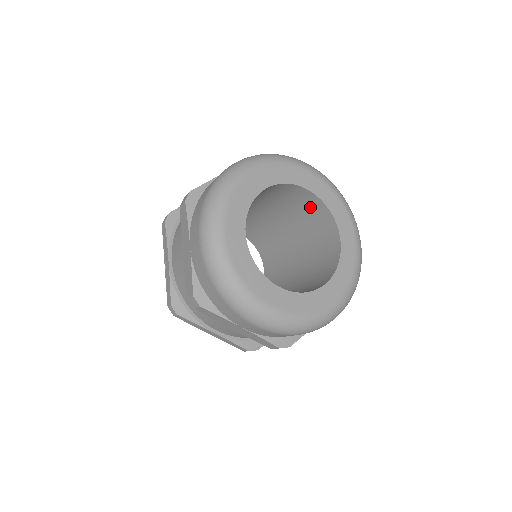
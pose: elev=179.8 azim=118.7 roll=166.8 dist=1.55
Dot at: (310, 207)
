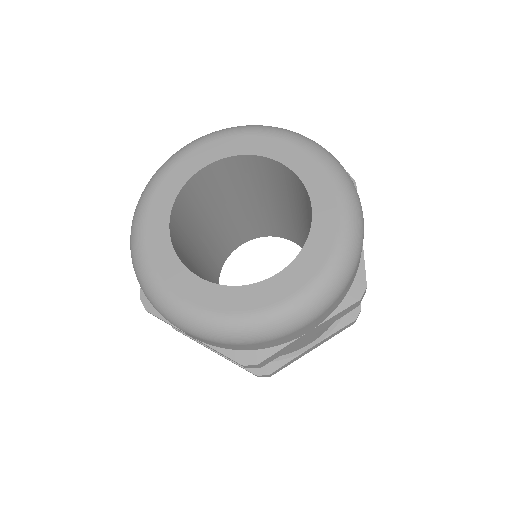
Dot at: (290, 181)
